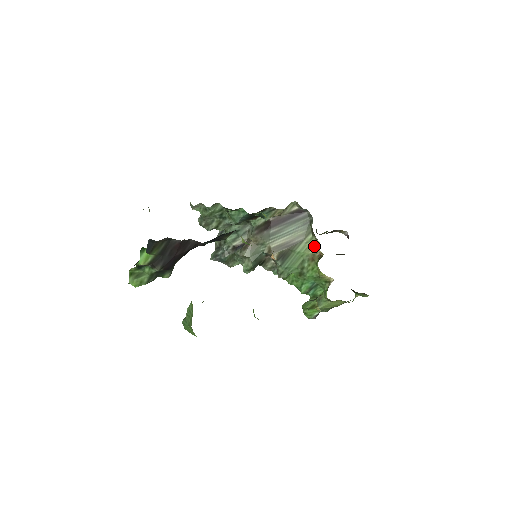
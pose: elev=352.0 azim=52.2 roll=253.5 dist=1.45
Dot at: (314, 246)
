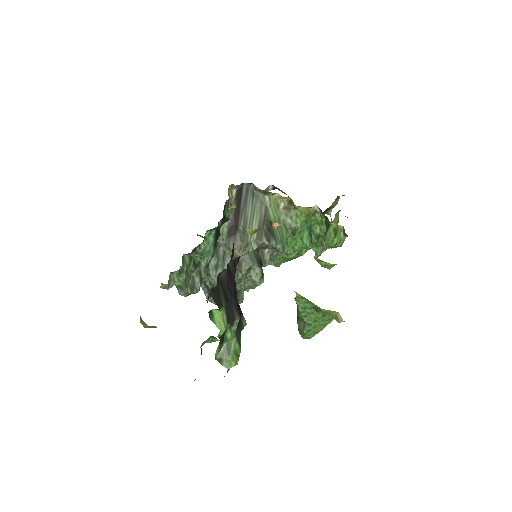
Dot at: (277, 202)
